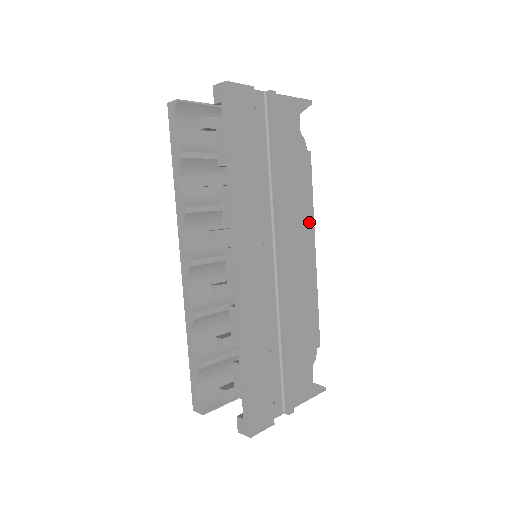
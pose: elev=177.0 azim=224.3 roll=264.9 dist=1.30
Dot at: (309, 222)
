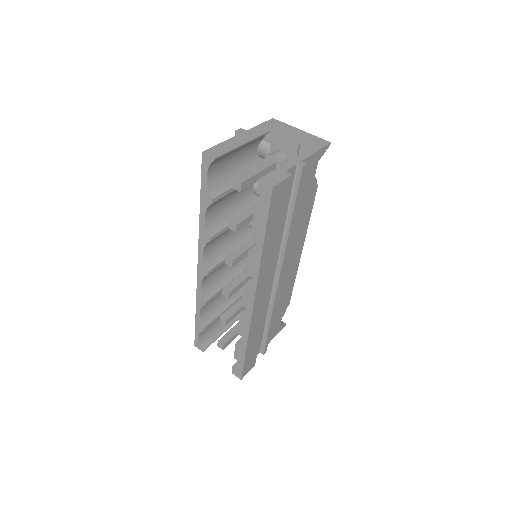
Dot at: (303, 236)
